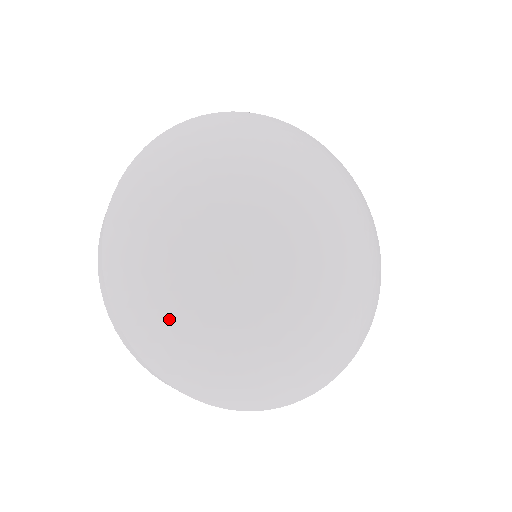
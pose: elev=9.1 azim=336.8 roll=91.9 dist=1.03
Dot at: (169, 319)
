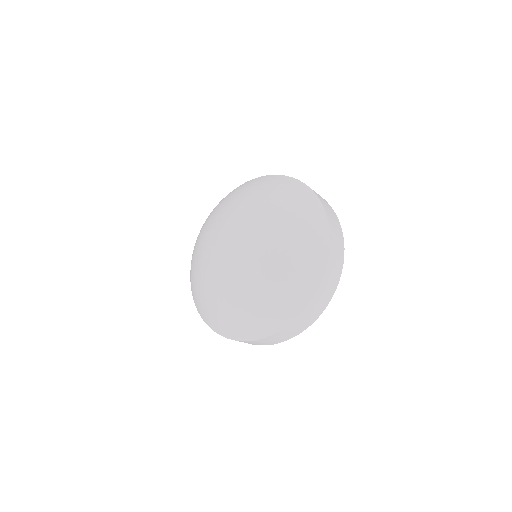
Dot at: (197, 290)
